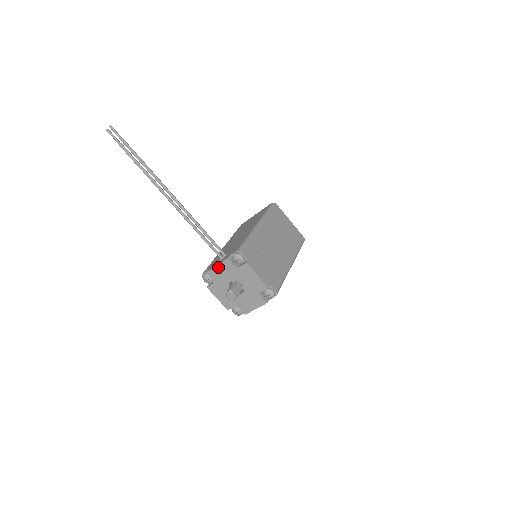
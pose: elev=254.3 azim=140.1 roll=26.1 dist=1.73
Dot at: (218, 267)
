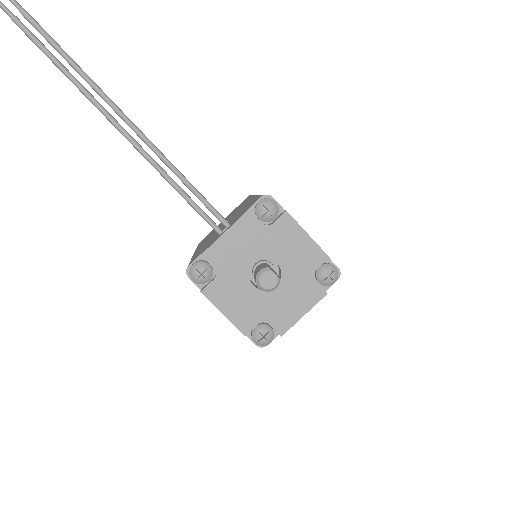
Dot at: (227, 235)
